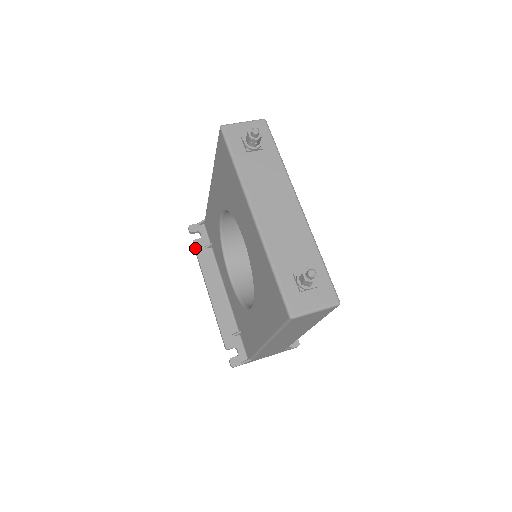
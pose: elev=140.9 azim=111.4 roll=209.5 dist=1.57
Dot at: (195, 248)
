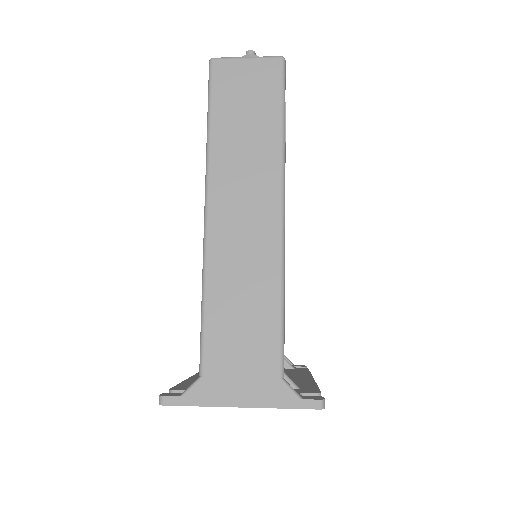
Dot at: occluded
